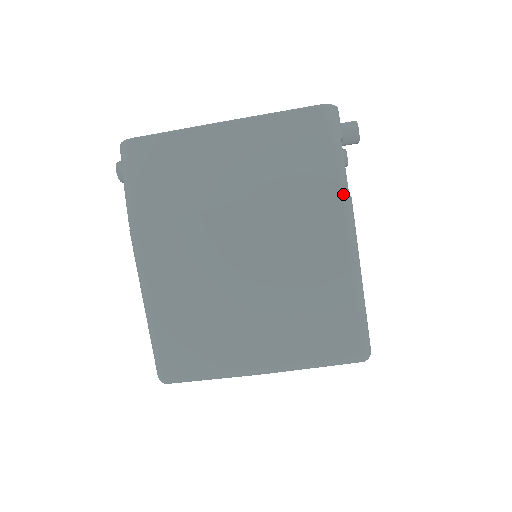
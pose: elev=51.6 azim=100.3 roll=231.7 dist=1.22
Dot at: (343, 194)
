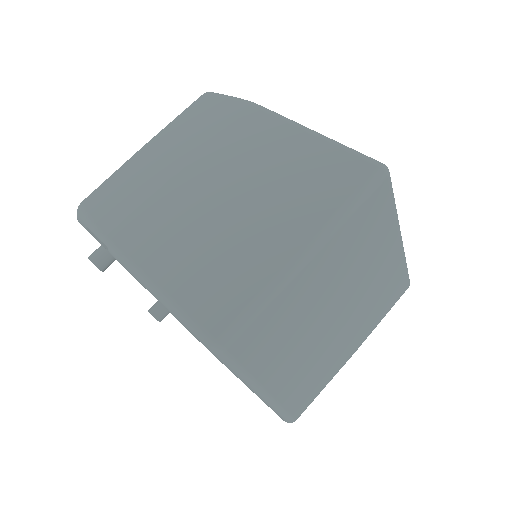
Dot at: (254, 106)
